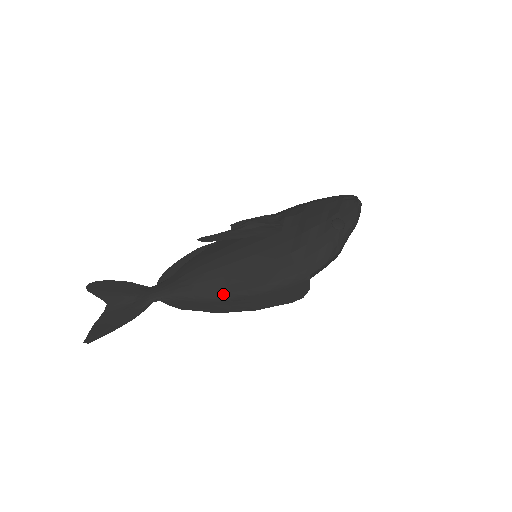
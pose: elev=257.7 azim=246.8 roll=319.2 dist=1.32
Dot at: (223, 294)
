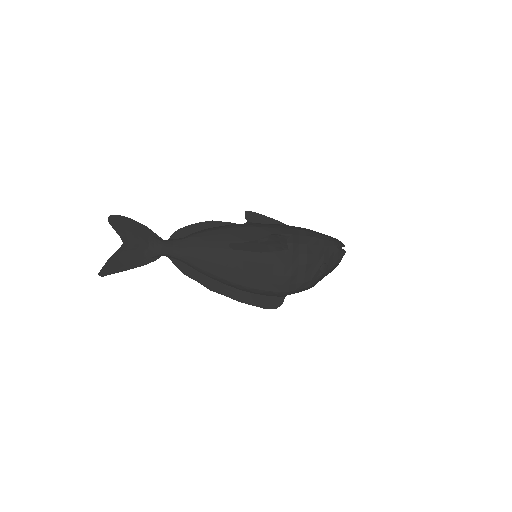
Dot at: (221, 278)
